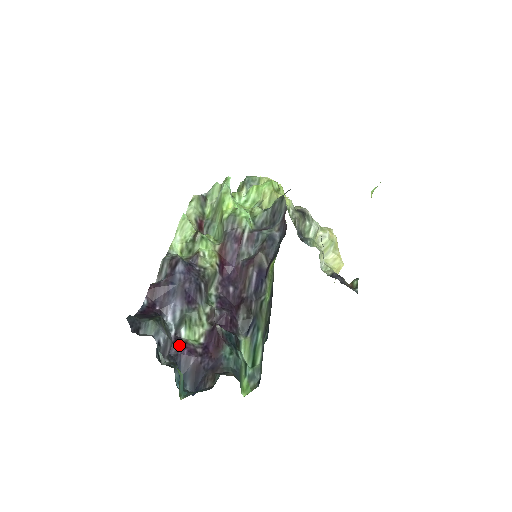
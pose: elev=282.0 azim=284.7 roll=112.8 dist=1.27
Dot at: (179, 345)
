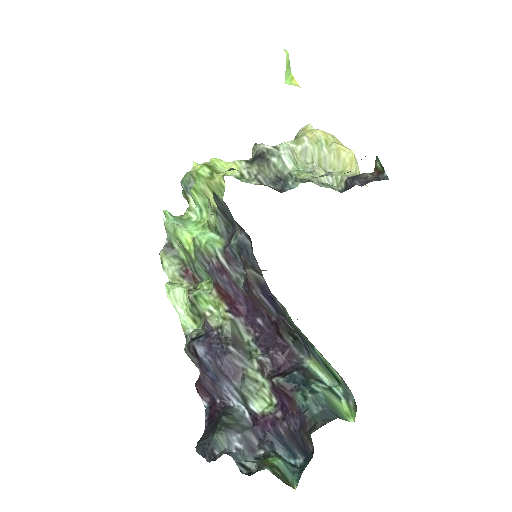
Dot at: (259, 424)
